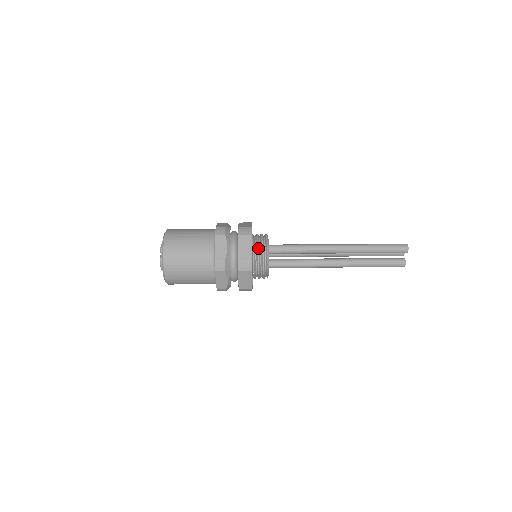
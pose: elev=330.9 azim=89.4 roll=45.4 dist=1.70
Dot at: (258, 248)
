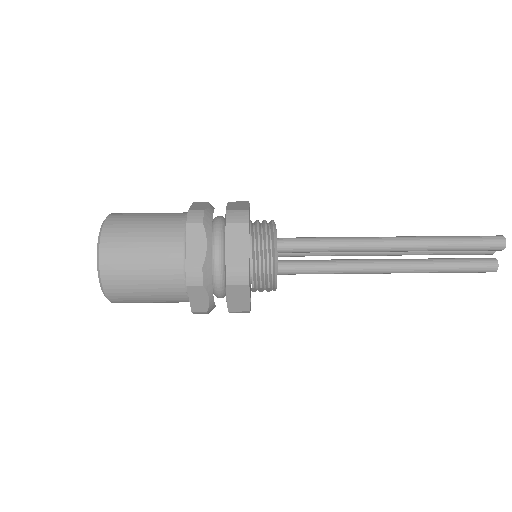
Dot at: (259, 245)
